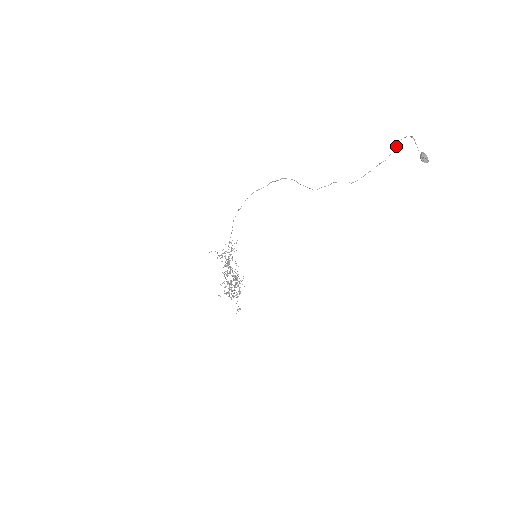
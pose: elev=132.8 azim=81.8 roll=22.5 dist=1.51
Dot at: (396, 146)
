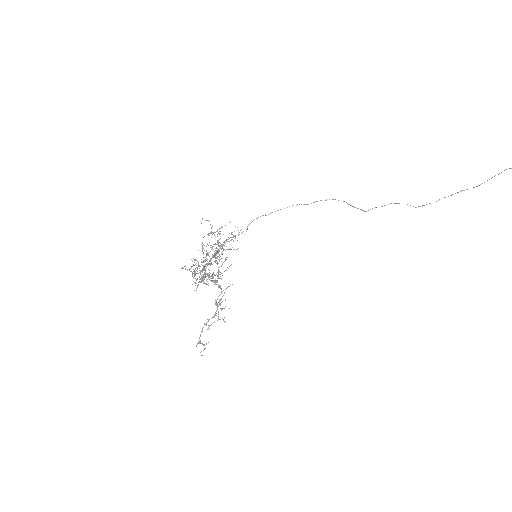
Dot at: occluded
